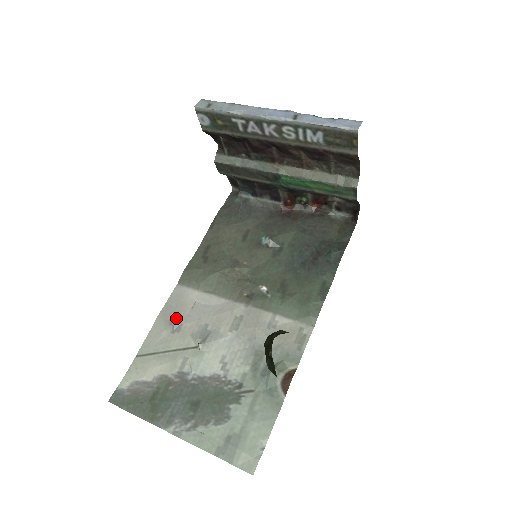
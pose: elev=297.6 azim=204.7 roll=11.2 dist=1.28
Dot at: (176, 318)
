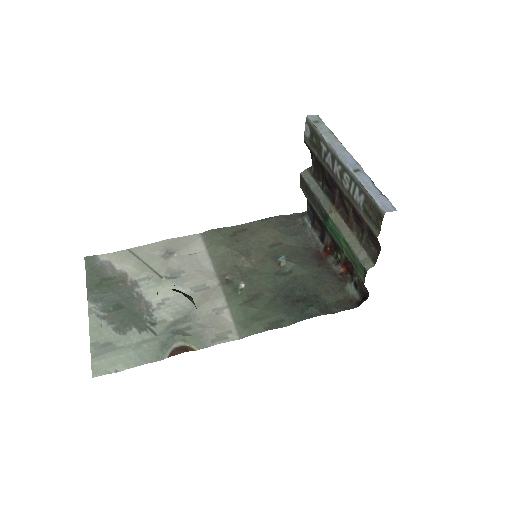
Dot at: (174, 250)
